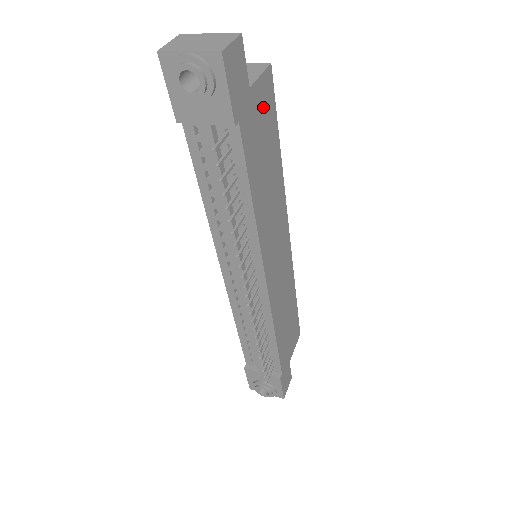
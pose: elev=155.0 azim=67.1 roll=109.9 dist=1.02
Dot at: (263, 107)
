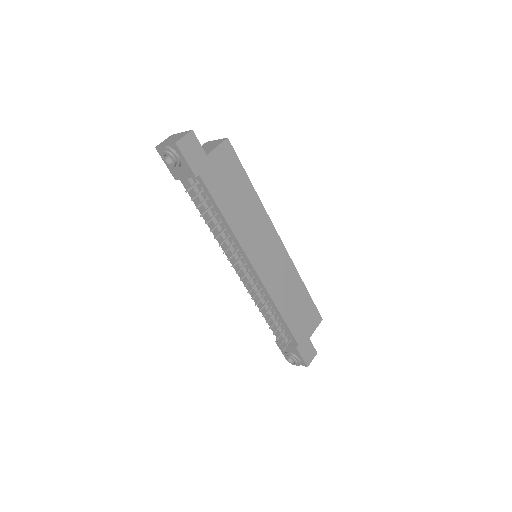
Dot at: (224, 163)
